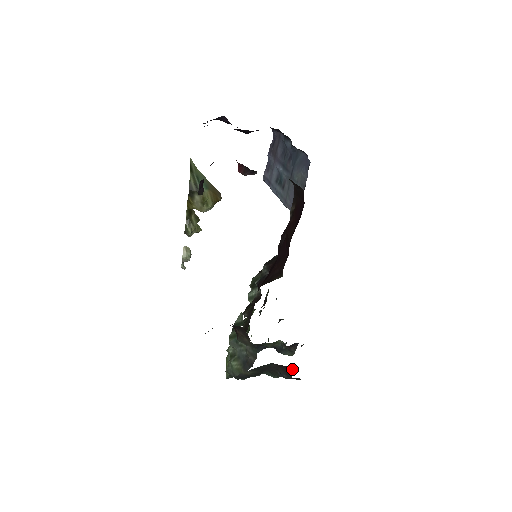
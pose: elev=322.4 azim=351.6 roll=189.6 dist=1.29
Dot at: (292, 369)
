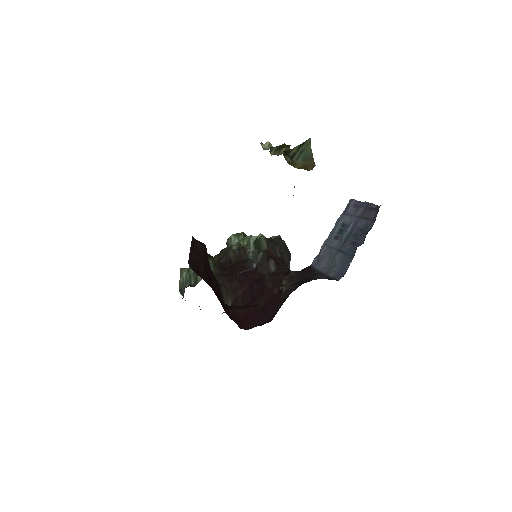
Dot at: occluded
